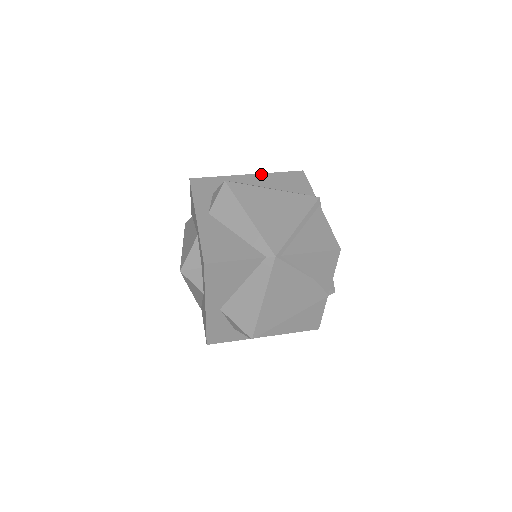
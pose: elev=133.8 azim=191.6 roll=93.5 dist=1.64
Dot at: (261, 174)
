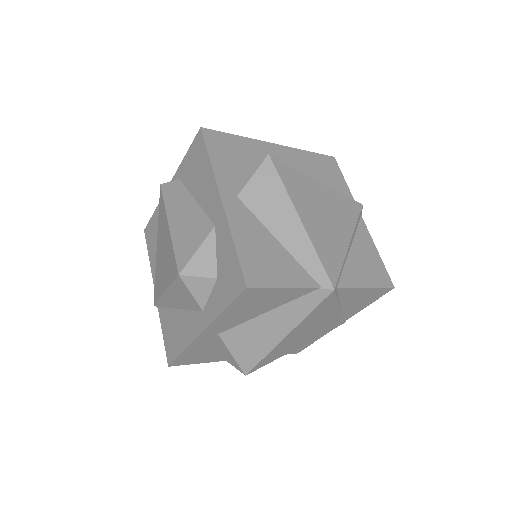
Dot at: (290, 148)
